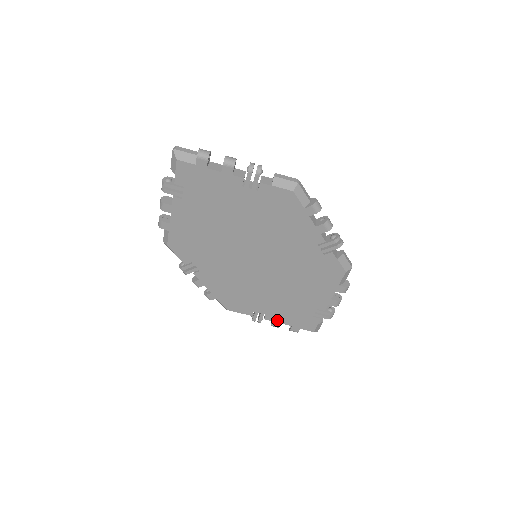
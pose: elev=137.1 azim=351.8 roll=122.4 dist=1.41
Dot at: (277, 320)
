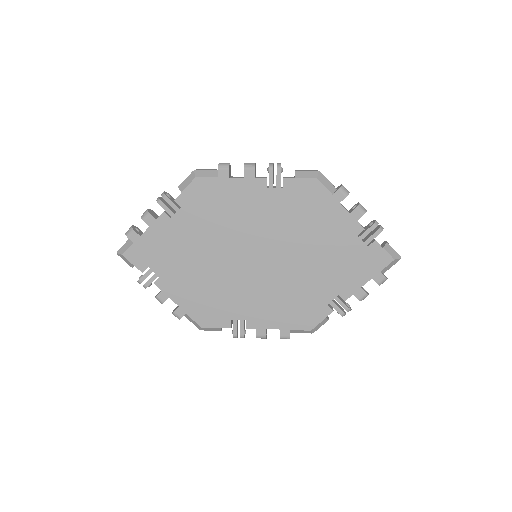
Dot at: (354, 289)
